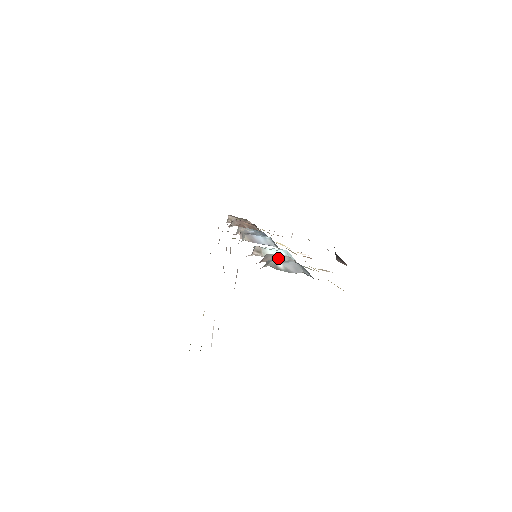
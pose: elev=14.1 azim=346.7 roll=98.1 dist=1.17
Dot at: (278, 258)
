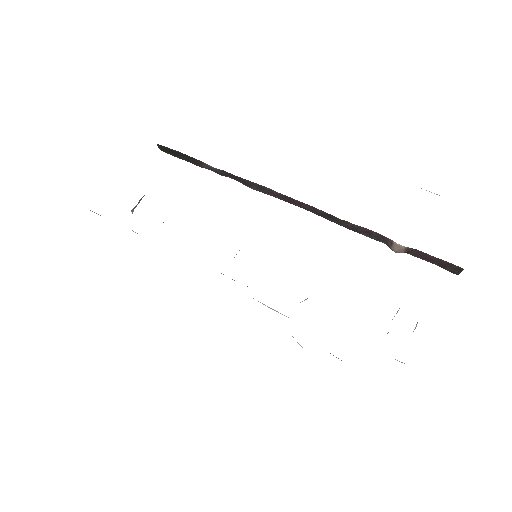
Dot at: occluded
